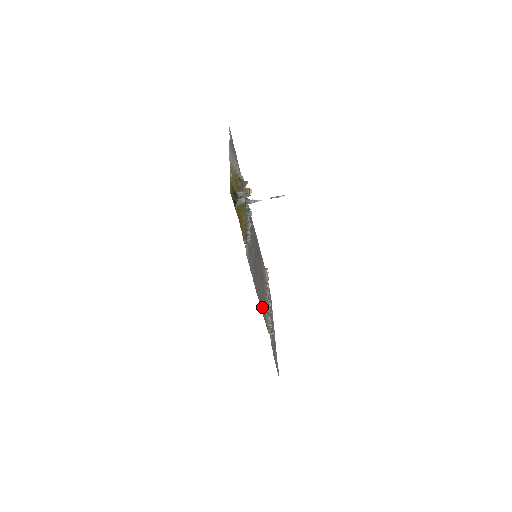
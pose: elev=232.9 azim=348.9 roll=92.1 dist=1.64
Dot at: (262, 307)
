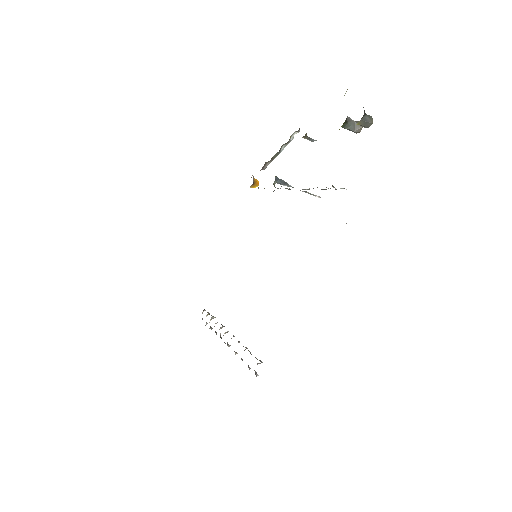
Dot at: occluded
